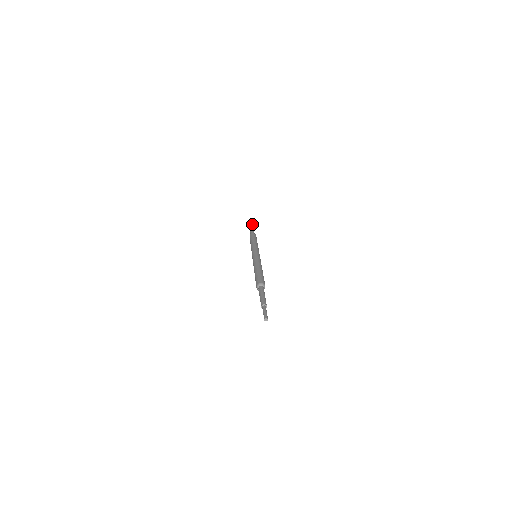
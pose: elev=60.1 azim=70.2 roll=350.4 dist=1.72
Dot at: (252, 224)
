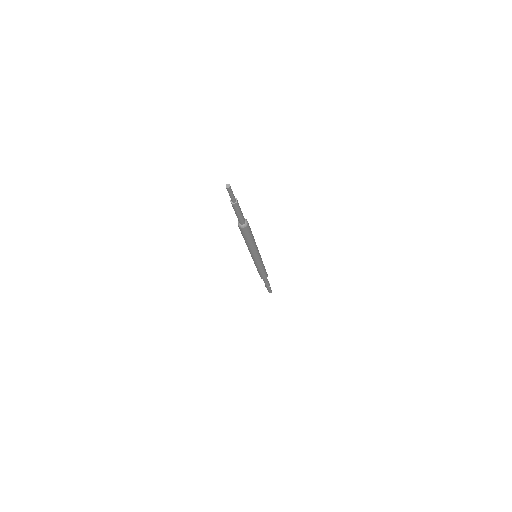
Dot at: occluded
